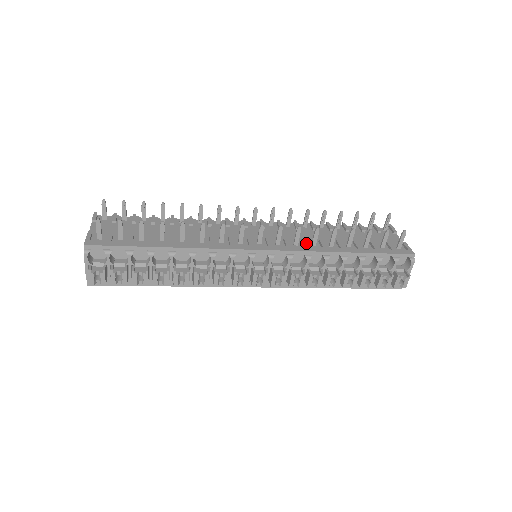
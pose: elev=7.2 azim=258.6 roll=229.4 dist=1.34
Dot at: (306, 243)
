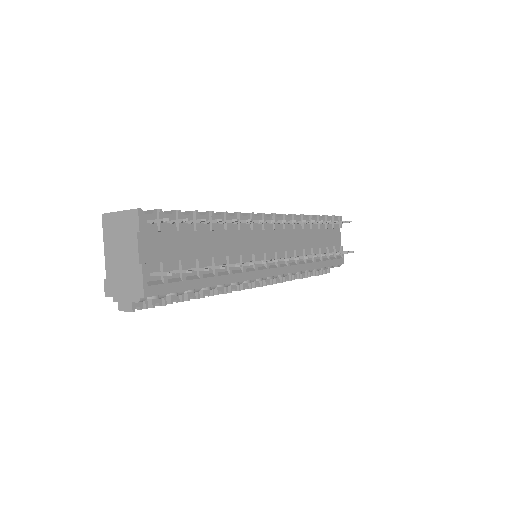
Dot at: occluded
